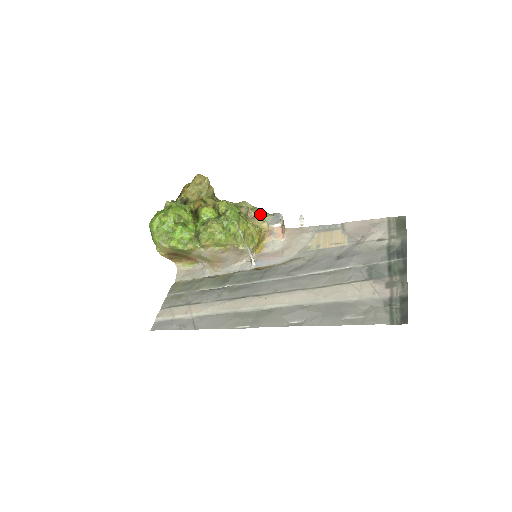
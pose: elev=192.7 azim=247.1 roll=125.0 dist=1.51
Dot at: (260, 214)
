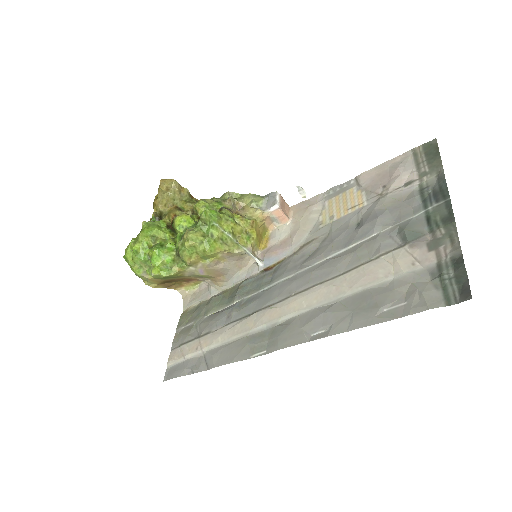
Dot at: (250, 201)
